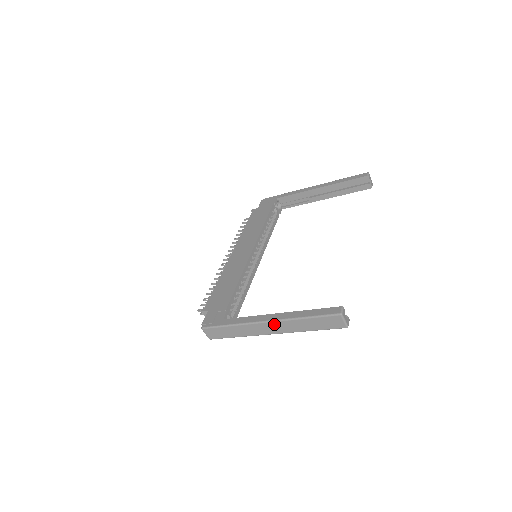
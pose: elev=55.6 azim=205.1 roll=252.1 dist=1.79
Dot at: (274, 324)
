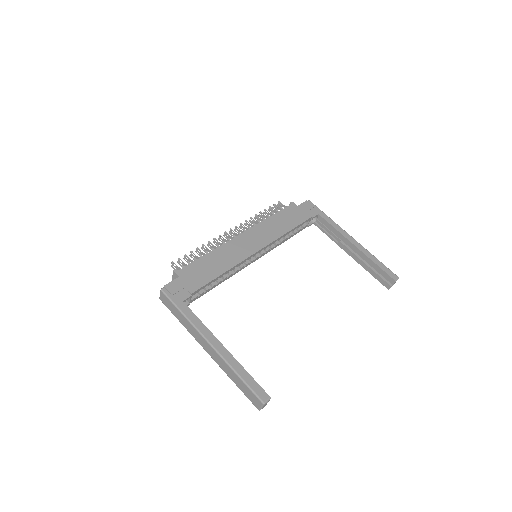
Dot at: (214, 351)
